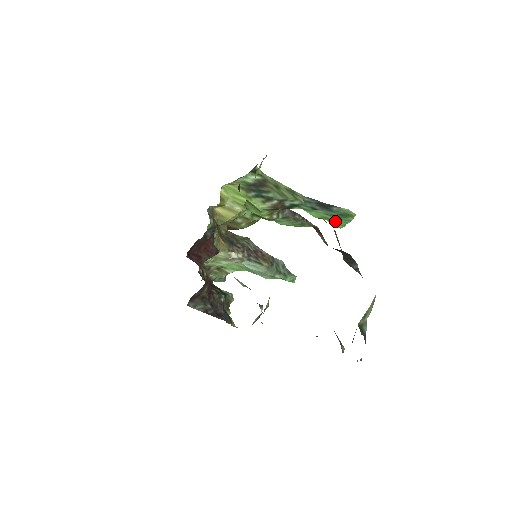
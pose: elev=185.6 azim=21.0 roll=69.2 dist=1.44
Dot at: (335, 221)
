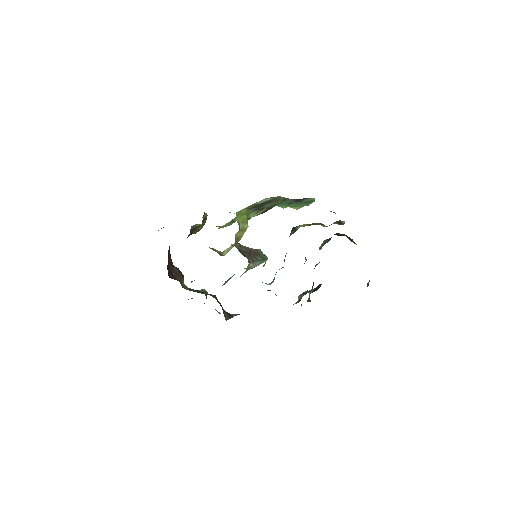
Dot at: (297, 206)
